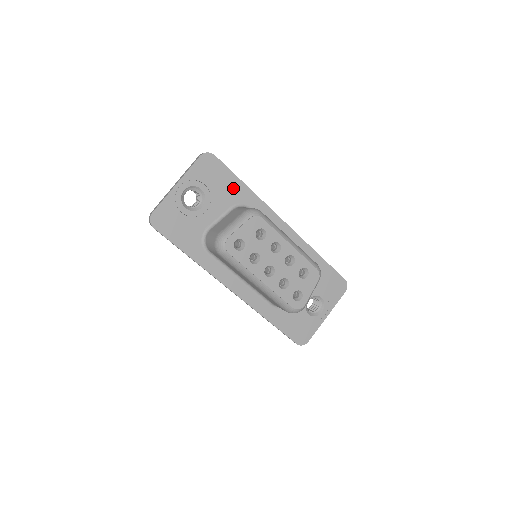
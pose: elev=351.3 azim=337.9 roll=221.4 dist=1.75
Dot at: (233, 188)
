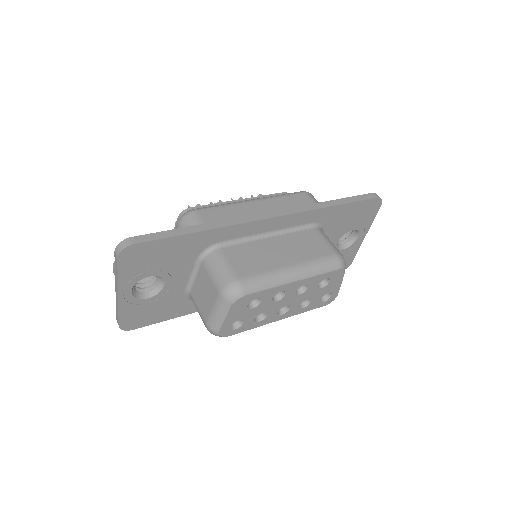
Dot at: (184, 246)
